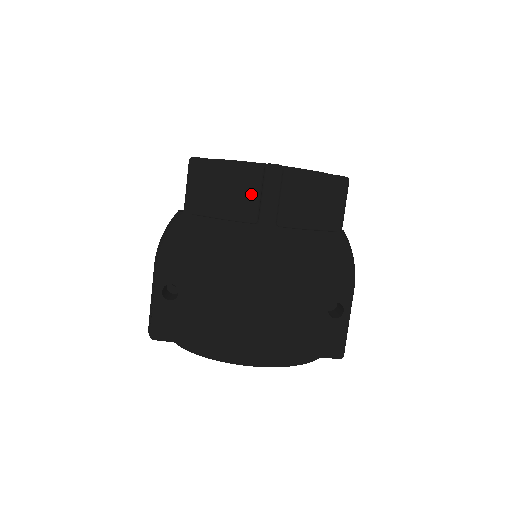
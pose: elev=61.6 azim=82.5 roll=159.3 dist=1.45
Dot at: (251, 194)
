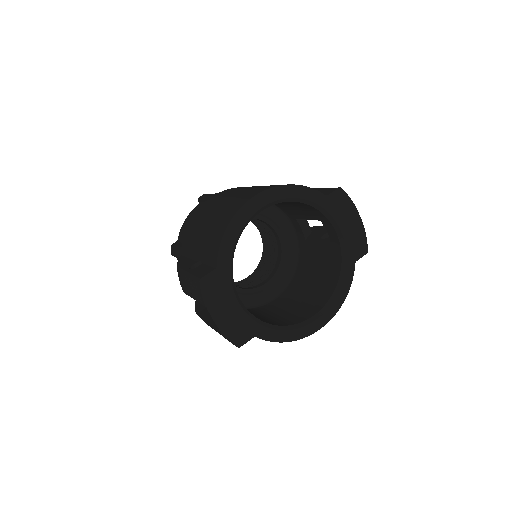
Dot at: occluded
